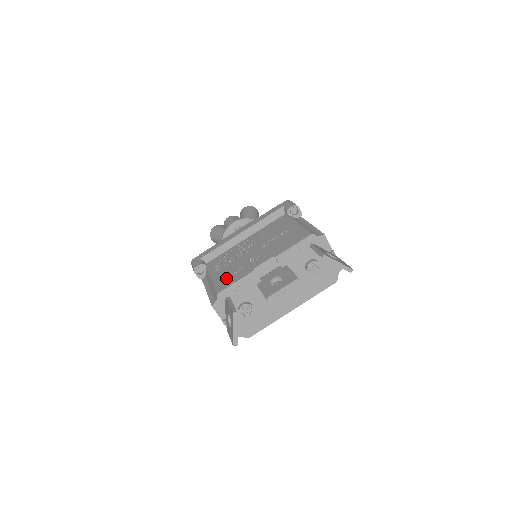
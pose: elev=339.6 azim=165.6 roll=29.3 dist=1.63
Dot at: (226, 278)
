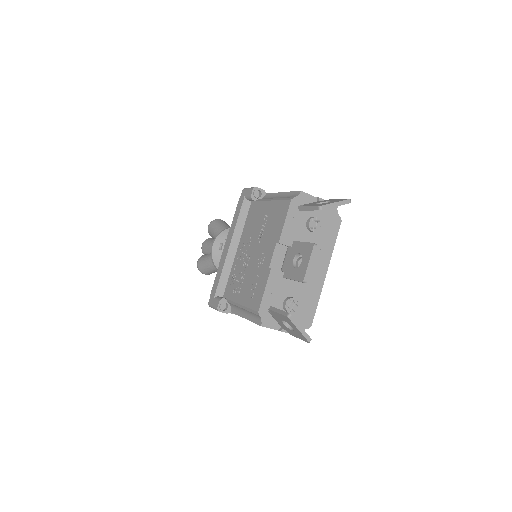
Dot at: (253, 294)
